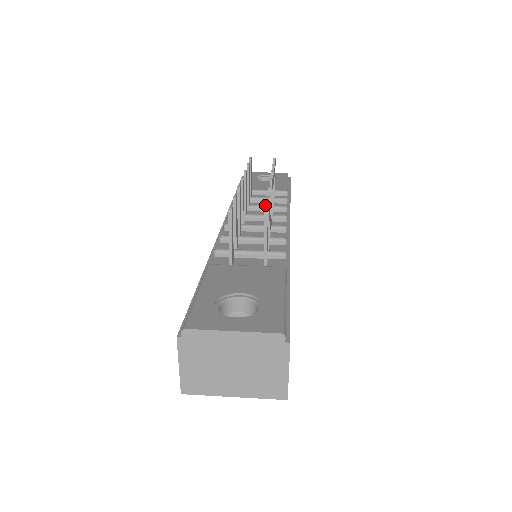
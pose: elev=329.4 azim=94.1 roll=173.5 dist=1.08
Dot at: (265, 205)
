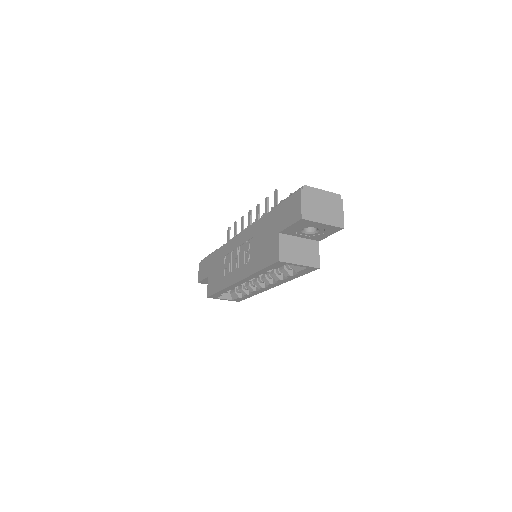
Dot at: occluded
